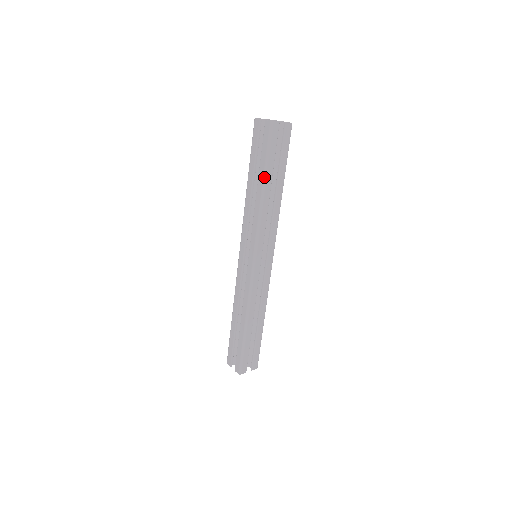
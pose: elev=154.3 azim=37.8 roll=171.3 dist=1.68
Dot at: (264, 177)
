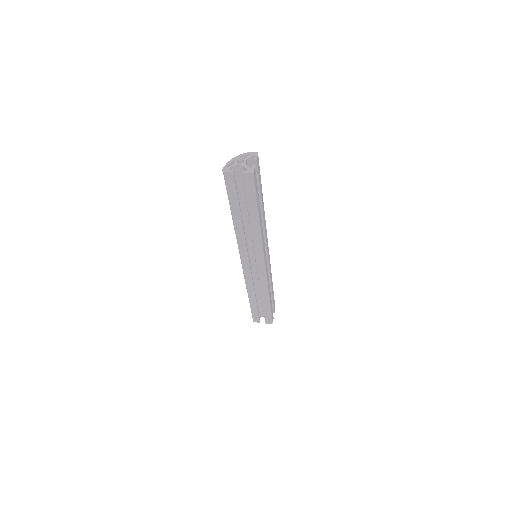
Dot at: (257, 213)
